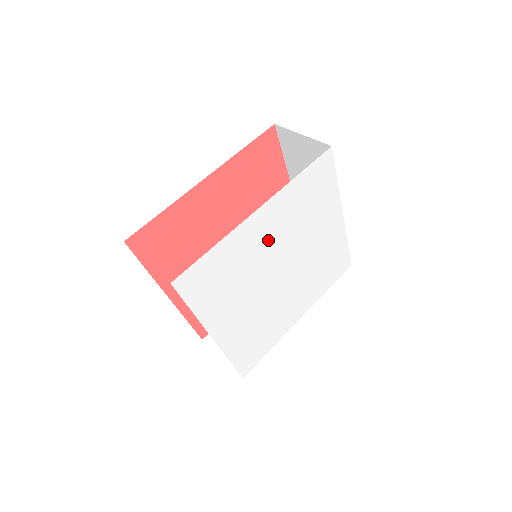
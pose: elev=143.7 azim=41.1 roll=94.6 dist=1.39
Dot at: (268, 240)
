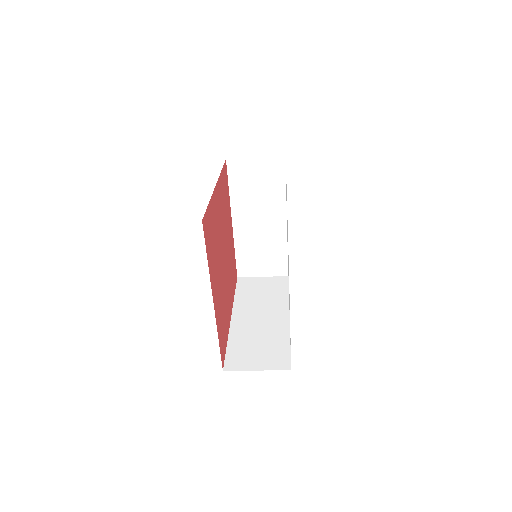
Dot at: occluded
